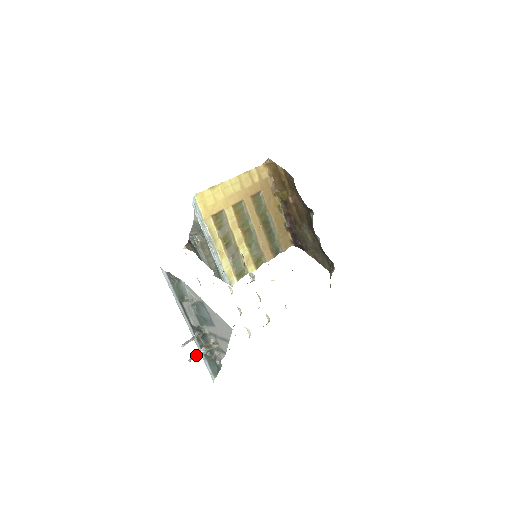
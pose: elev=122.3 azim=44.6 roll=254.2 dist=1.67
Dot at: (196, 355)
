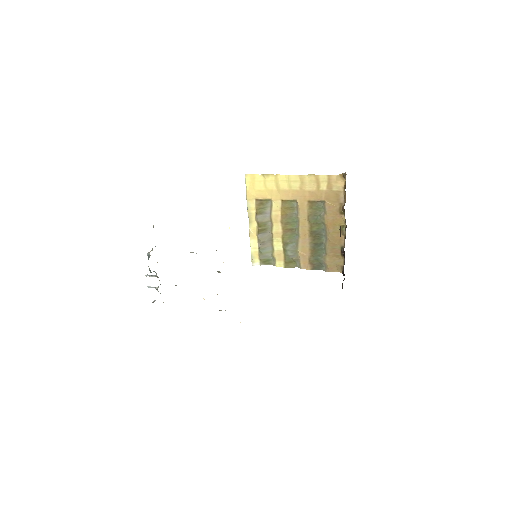
Dot at: (153, 287)
